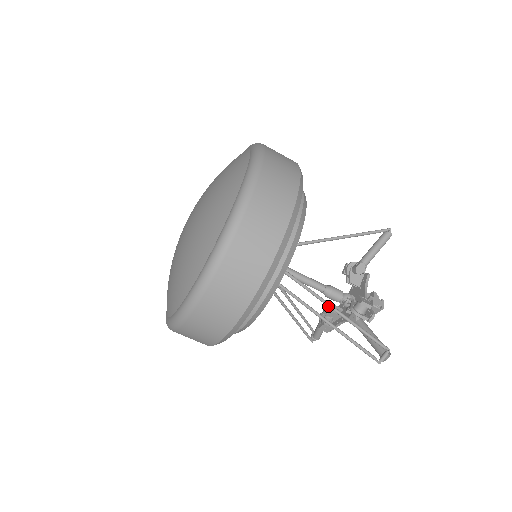
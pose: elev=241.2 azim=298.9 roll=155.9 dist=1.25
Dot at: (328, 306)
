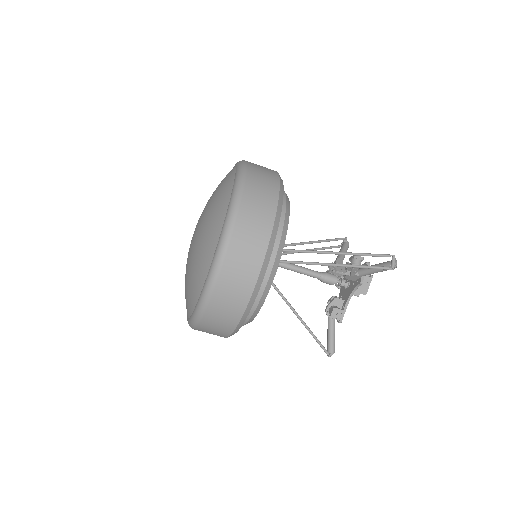
Dot at: (331, 253)
